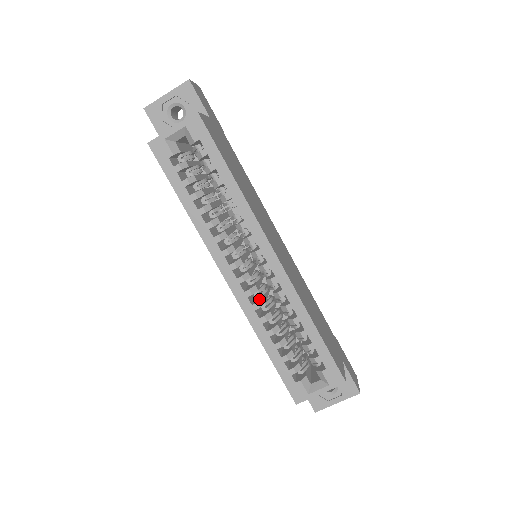
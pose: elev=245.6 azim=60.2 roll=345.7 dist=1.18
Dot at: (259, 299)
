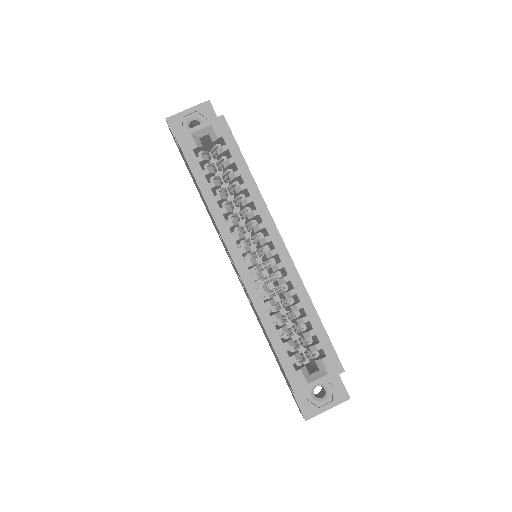
Dot at: (263, 286)
